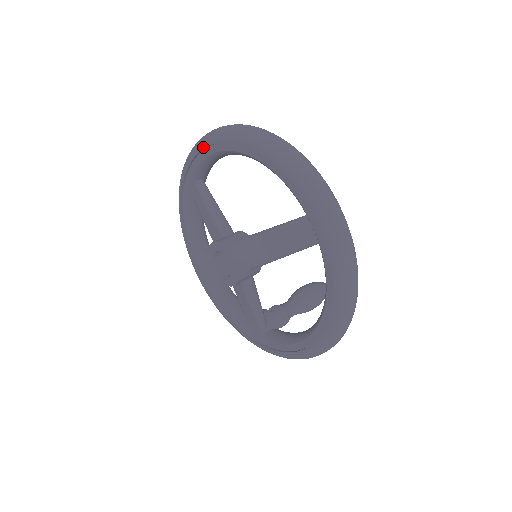
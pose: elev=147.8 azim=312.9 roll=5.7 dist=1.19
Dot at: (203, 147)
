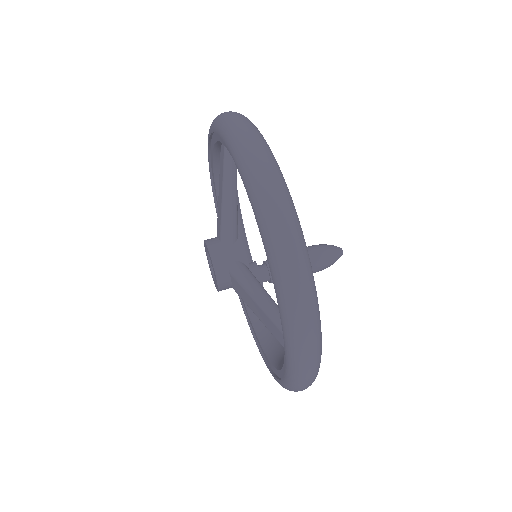
Dot at: (231, 154)
